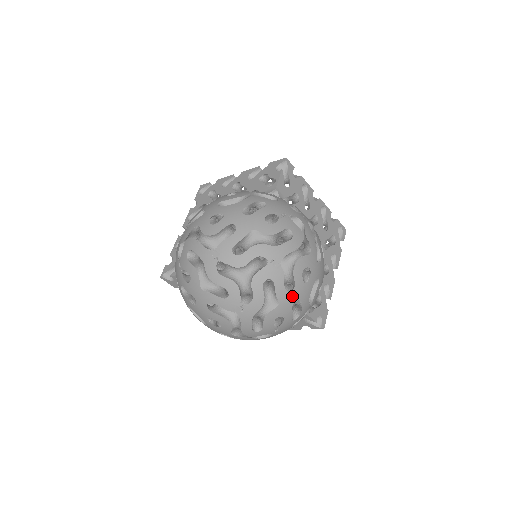
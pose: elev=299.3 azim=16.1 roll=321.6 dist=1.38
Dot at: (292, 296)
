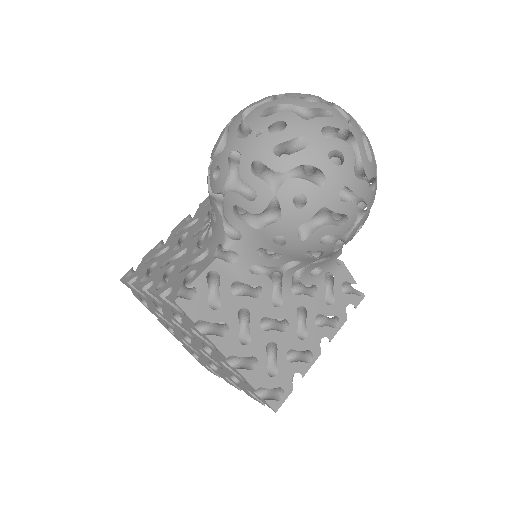
Dot at: occluded
